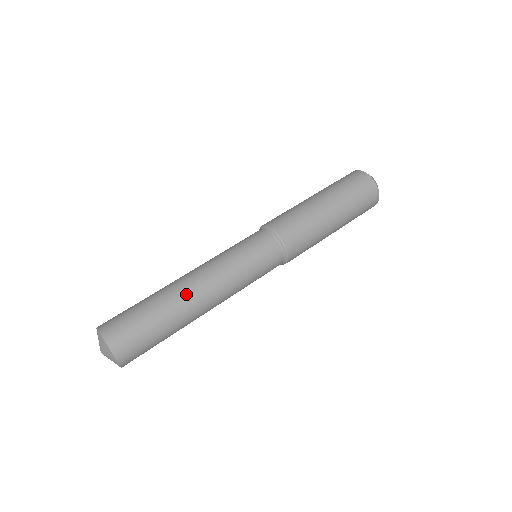
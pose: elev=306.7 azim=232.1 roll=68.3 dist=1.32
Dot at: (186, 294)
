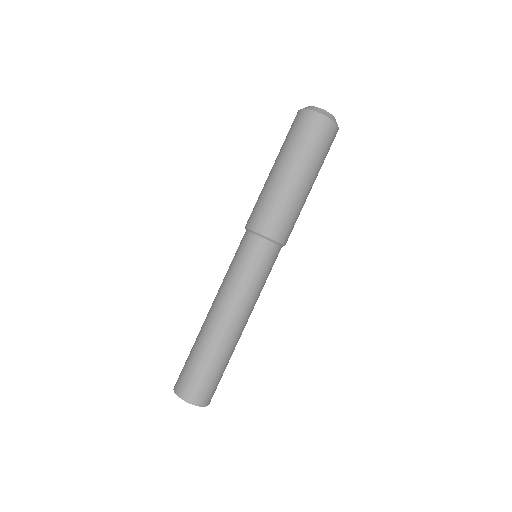
Dot at: (216, 331)
